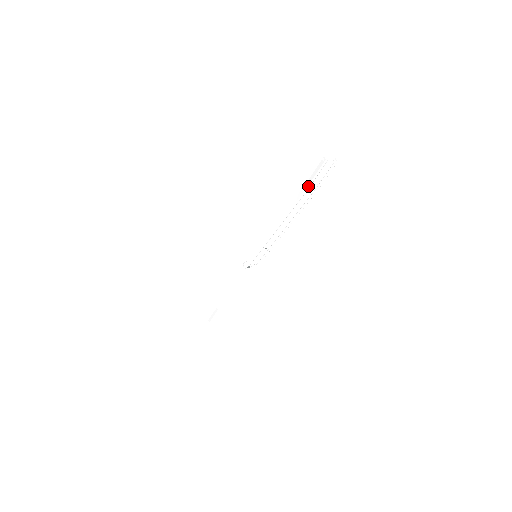
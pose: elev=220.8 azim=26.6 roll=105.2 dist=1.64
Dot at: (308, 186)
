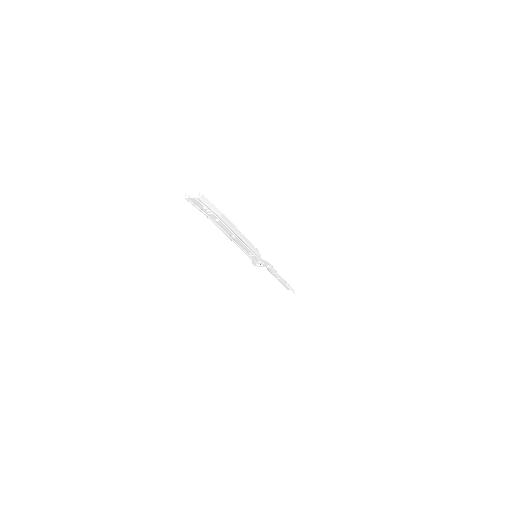
Dot at: (205, 215)
